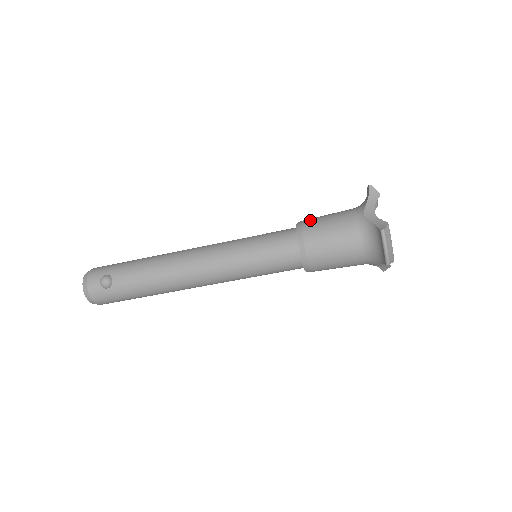
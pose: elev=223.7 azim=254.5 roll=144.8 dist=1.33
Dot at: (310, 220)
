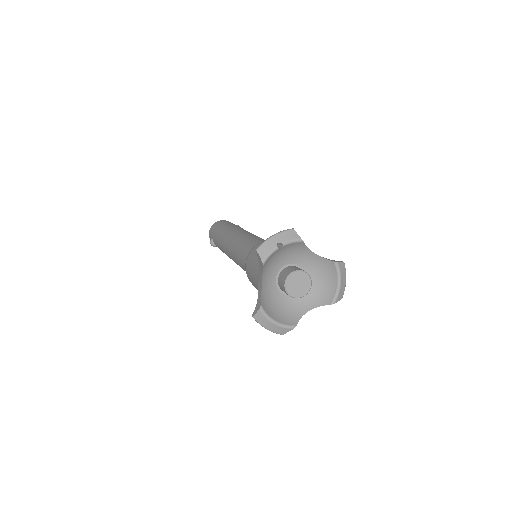
Dot at: (251, 256)
